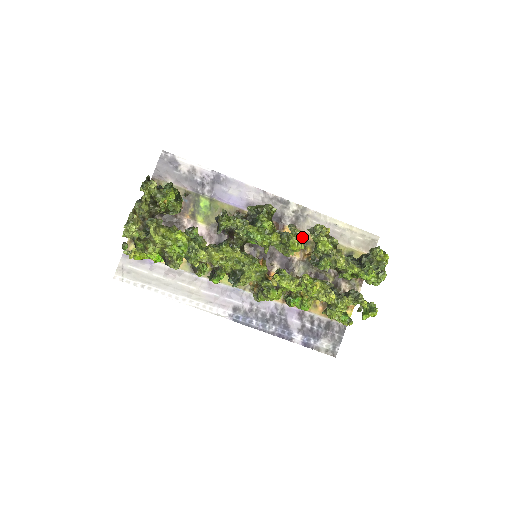
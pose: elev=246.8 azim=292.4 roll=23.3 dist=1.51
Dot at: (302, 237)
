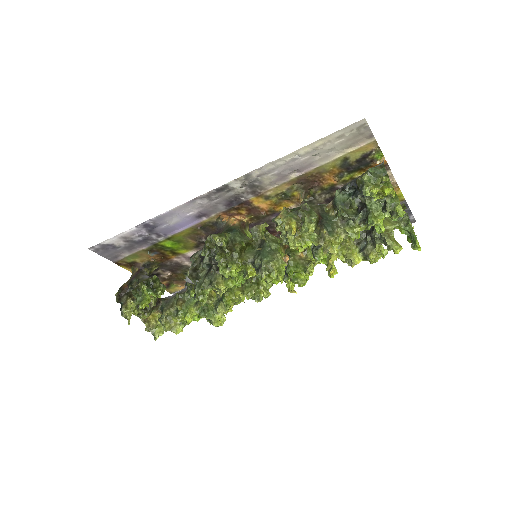
Dot at: (276, 193)
